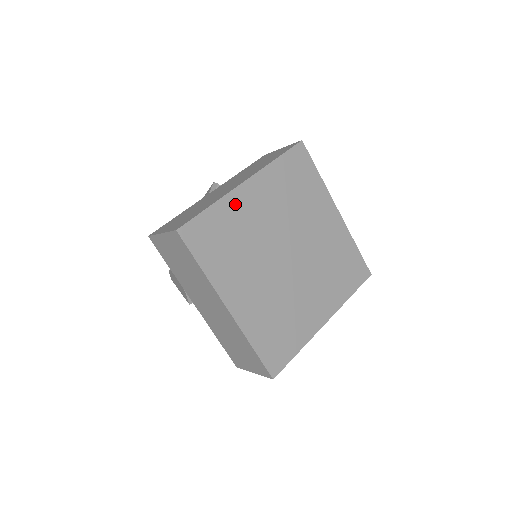
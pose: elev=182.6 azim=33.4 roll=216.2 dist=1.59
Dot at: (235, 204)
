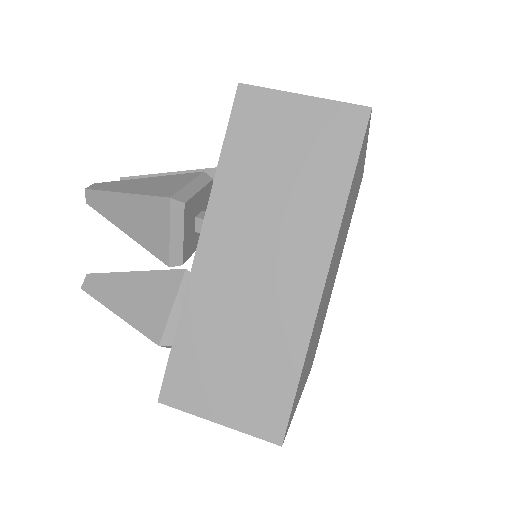
Dot at: (316, 320)
